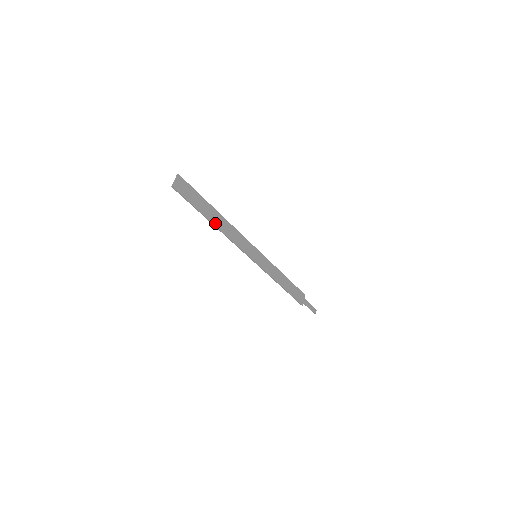
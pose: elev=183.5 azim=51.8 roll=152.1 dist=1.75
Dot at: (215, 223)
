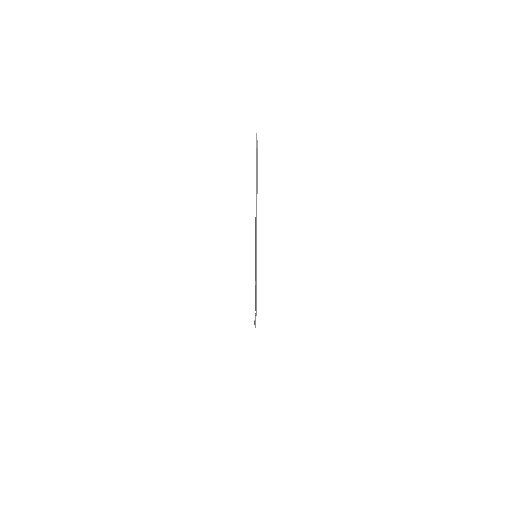
Dot at: occluded
